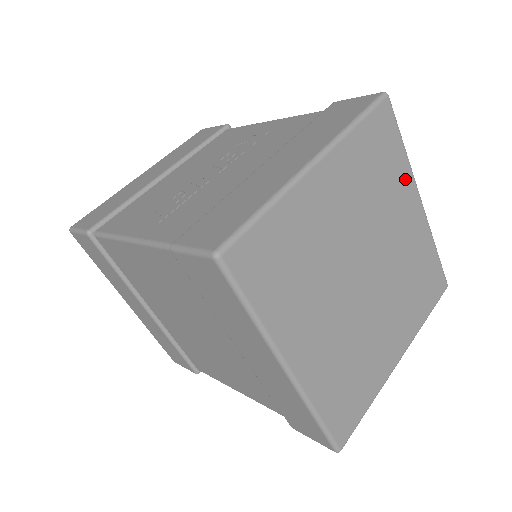
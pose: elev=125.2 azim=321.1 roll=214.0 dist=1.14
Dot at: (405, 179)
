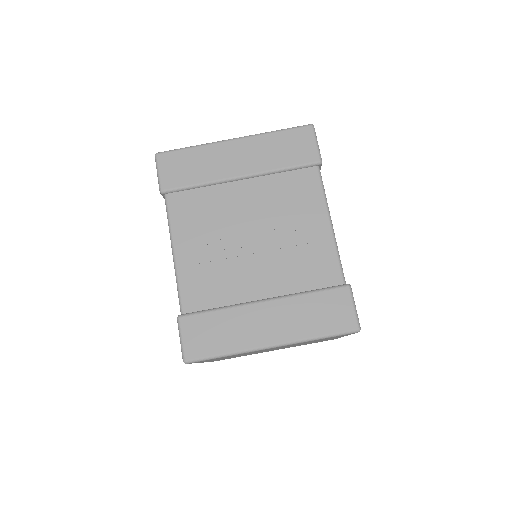
Dot at: occluded
